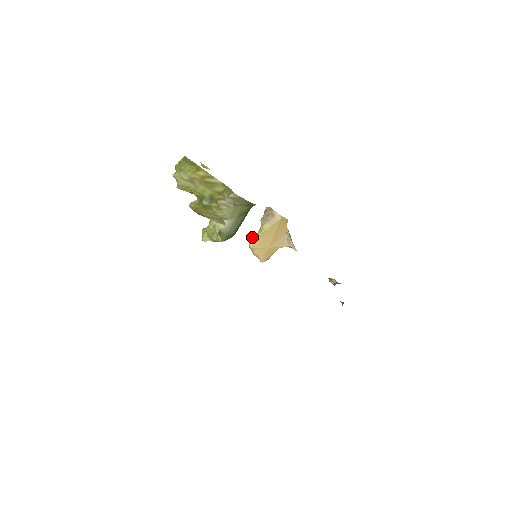
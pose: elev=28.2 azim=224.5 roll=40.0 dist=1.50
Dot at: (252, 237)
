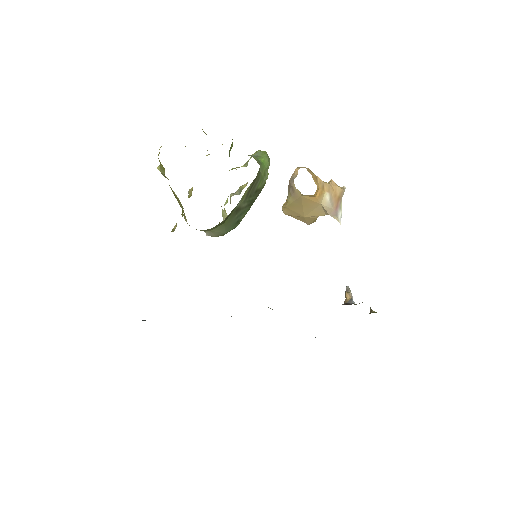
Dot at: (283, 205)
